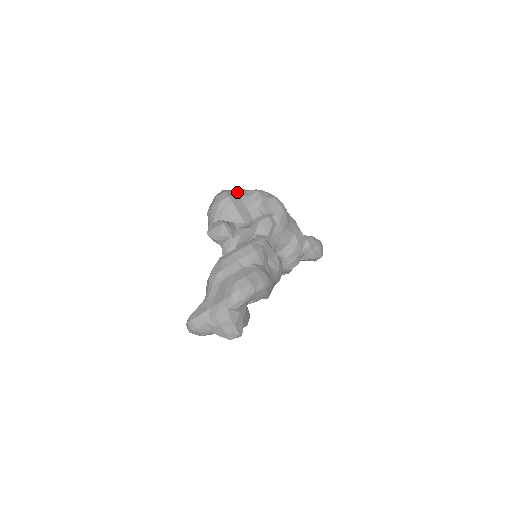
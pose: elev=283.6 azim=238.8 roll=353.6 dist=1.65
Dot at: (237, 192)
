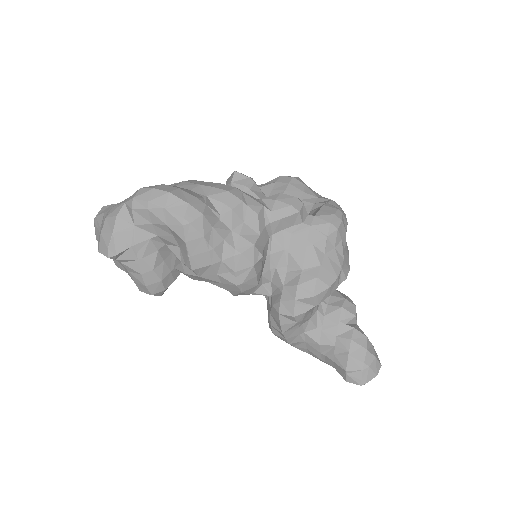
Dot at: (311, 189)
